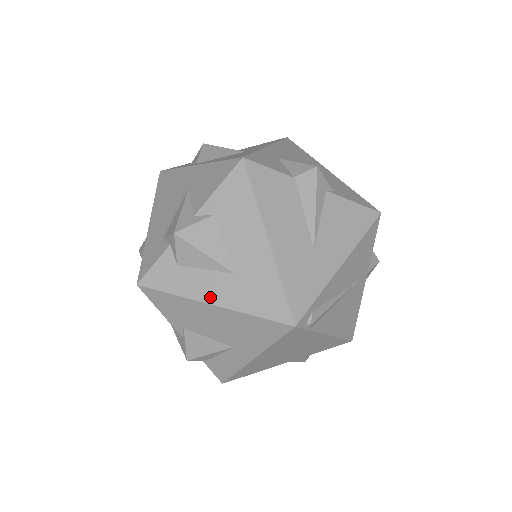
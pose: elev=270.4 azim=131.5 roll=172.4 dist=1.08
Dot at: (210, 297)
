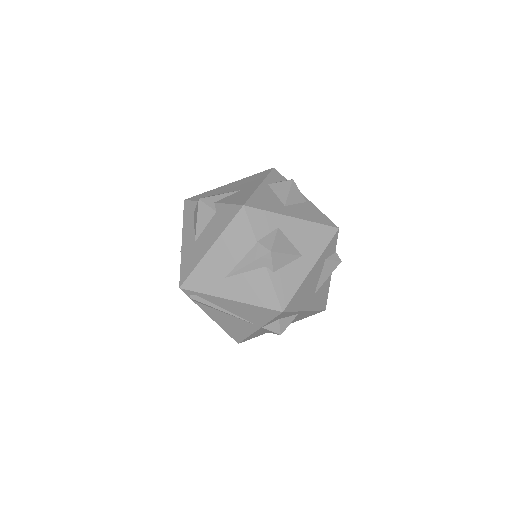
Dot at: (184, 238)
